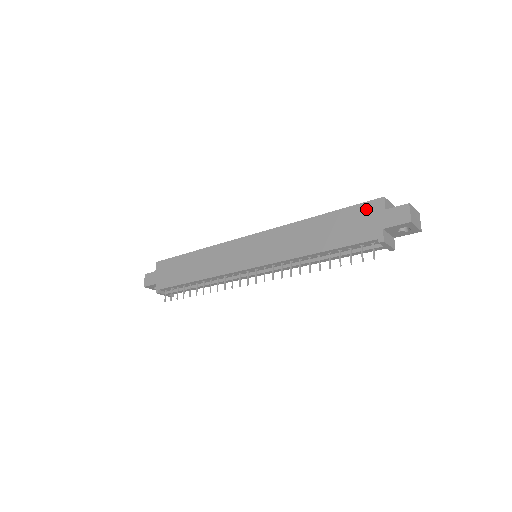
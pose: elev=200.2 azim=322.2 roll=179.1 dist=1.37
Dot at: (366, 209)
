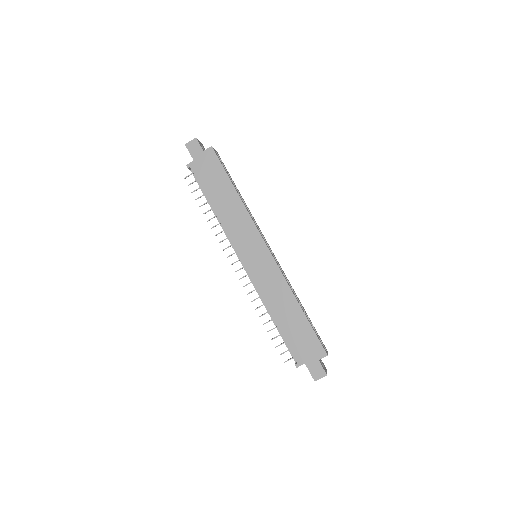
Dot at: (316, 345)
